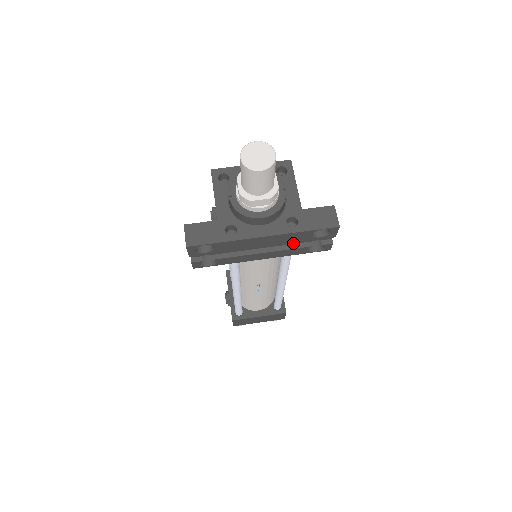
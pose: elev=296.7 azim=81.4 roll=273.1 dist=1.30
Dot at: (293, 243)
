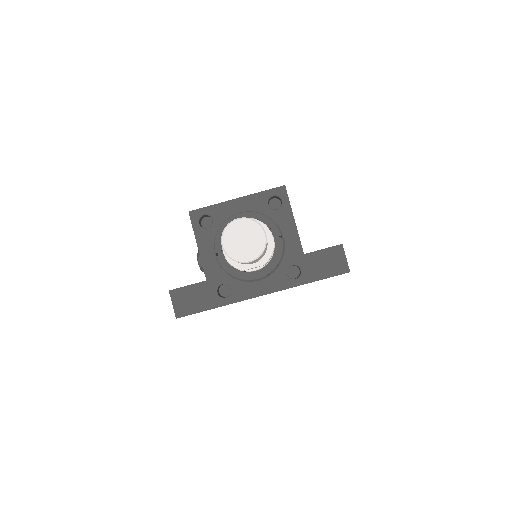
Dot at: occluded
